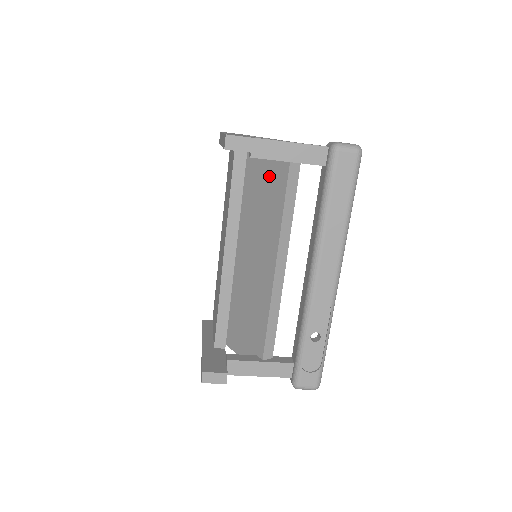
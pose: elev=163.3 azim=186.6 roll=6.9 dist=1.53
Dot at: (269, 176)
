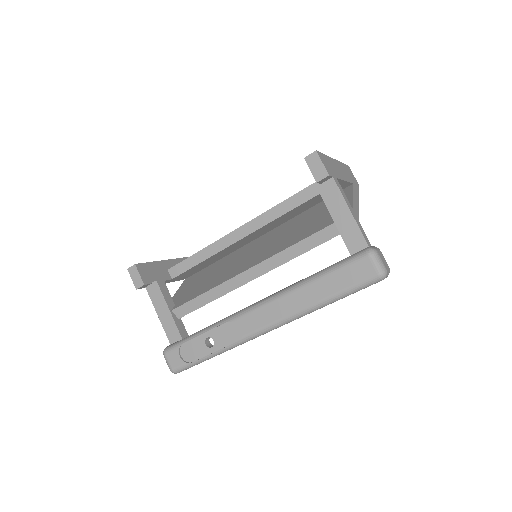
Dot at: (321, 219)
